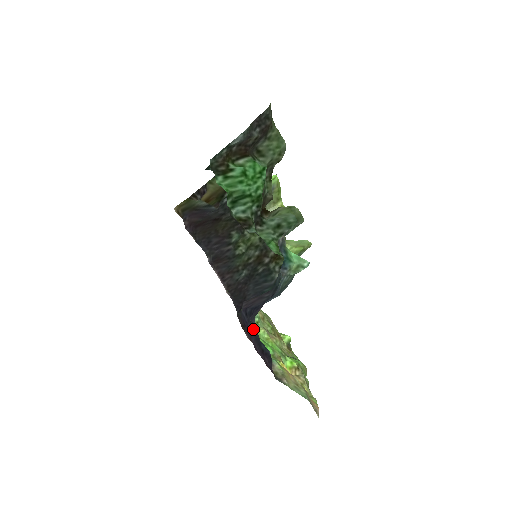
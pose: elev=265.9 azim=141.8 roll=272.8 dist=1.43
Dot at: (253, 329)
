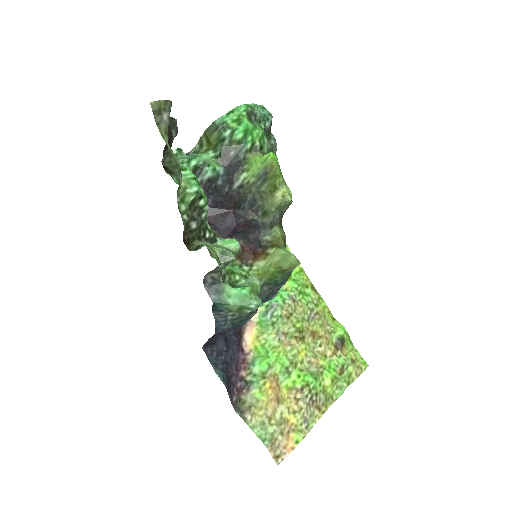
Dot at: (231, 347)
